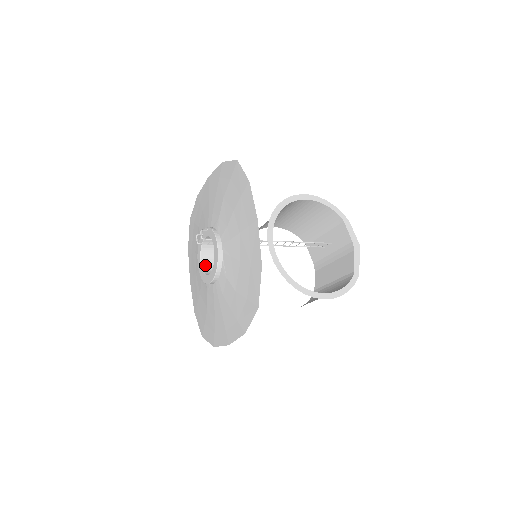
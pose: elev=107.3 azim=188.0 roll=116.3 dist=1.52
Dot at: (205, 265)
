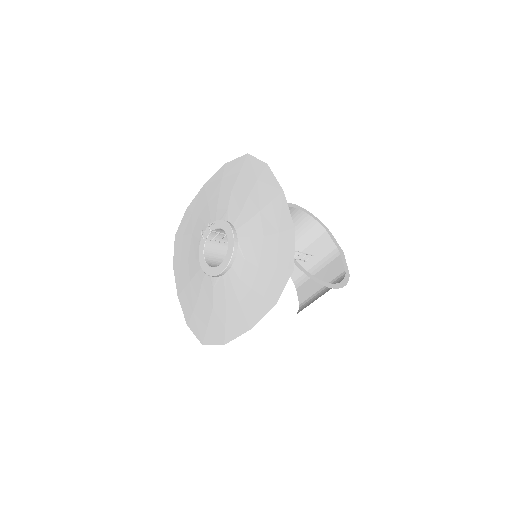
Dot at: (209, 262)
